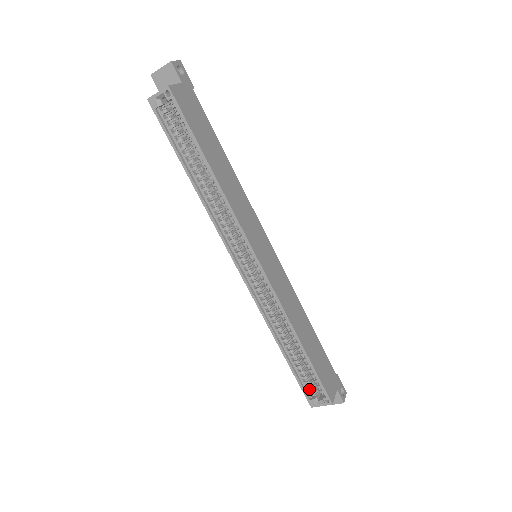
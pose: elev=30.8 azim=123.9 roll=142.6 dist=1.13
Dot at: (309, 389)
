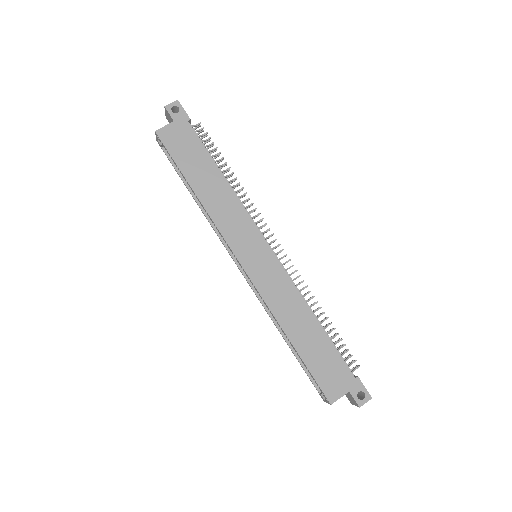
Dot at: occluded
